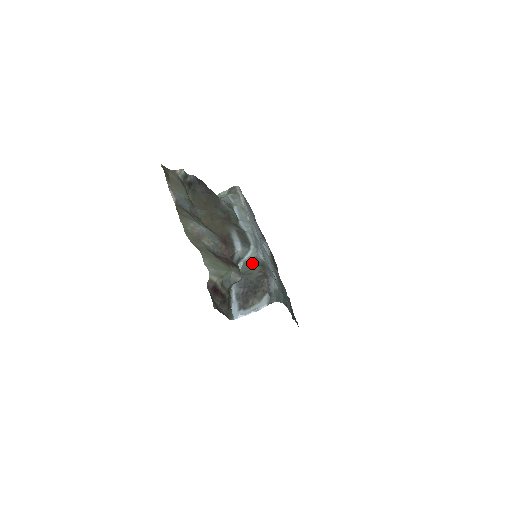
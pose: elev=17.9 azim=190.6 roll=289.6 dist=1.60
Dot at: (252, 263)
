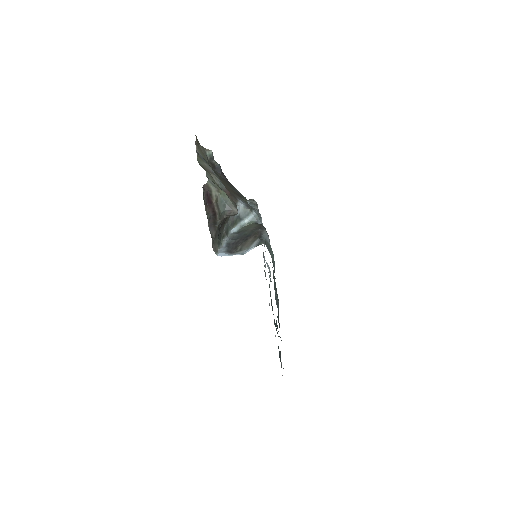
Dot at: (250, 225)
